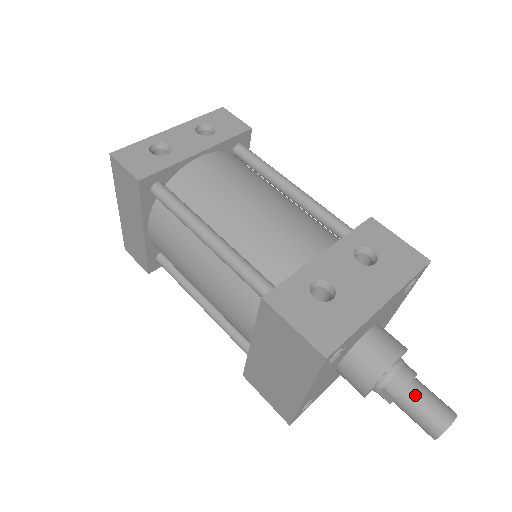
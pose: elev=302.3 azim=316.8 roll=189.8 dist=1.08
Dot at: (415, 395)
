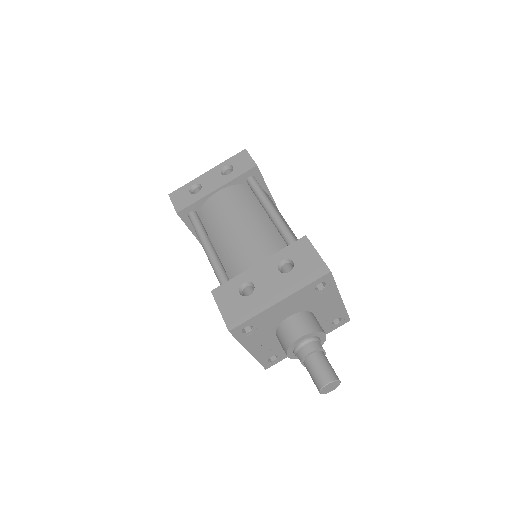
Dot at: (311, 362)
